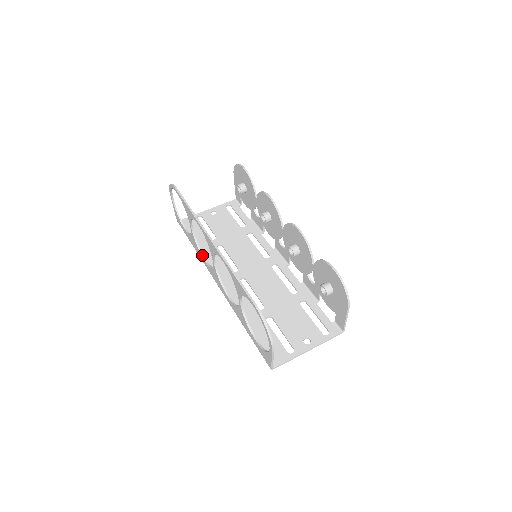
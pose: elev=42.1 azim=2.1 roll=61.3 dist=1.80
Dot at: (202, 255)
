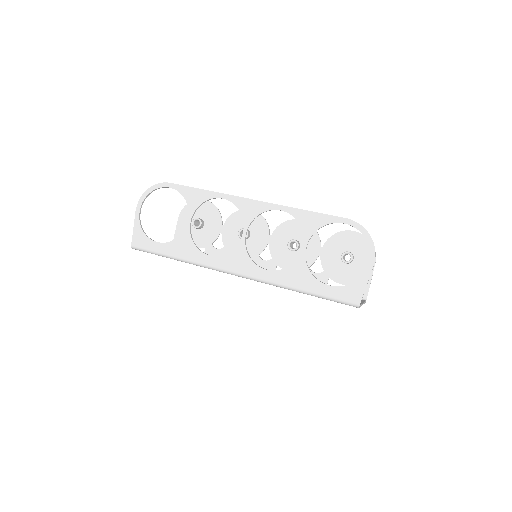
Dot at: (203, 252)
